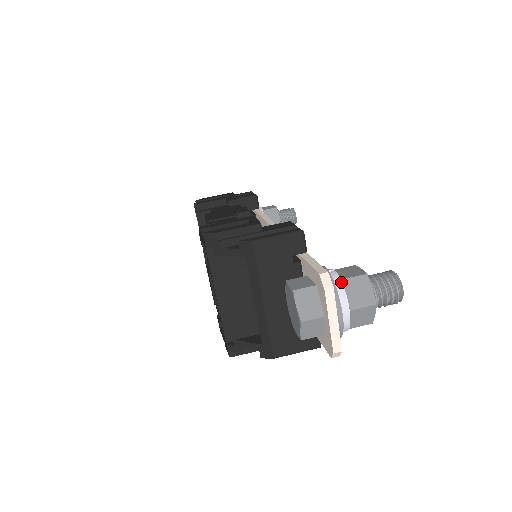
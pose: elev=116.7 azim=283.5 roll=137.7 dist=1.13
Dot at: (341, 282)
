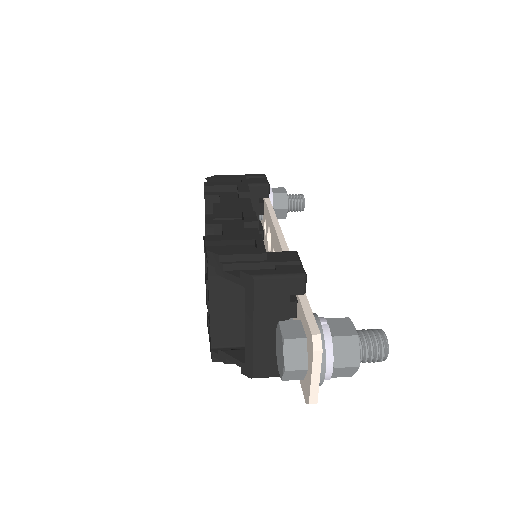
Dot at: (331, 340)
